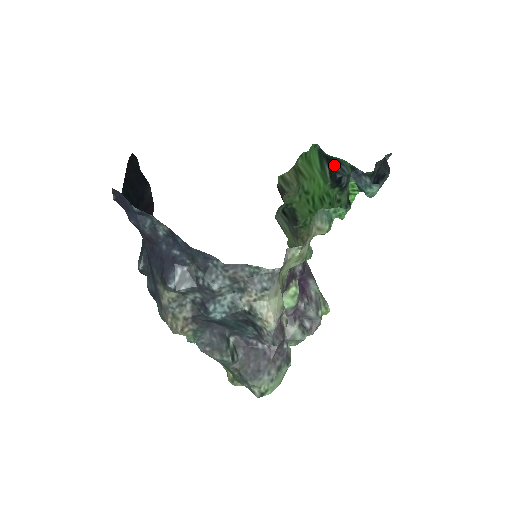
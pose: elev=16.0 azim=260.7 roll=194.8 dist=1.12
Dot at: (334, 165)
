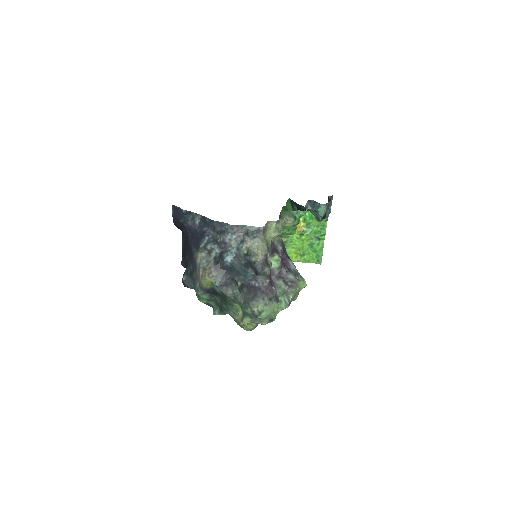
Dot at: (300, 207)
